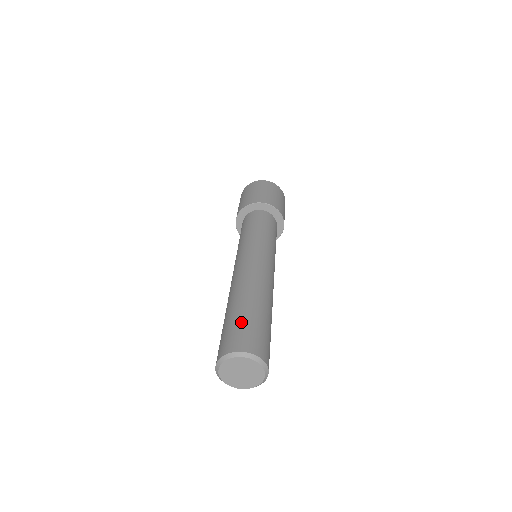
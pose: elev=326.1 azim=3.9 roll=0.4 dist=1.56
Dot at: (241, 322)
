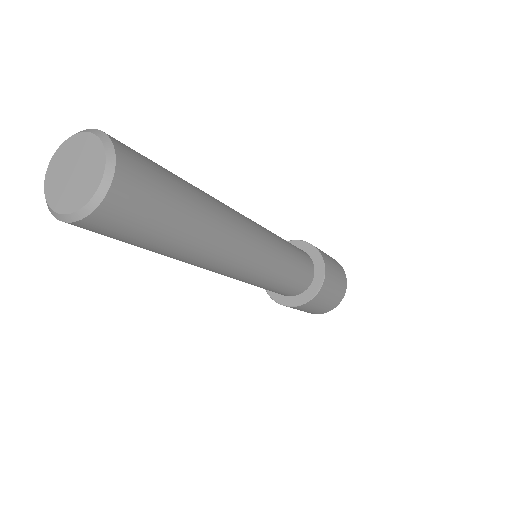
Dot at: occluded
